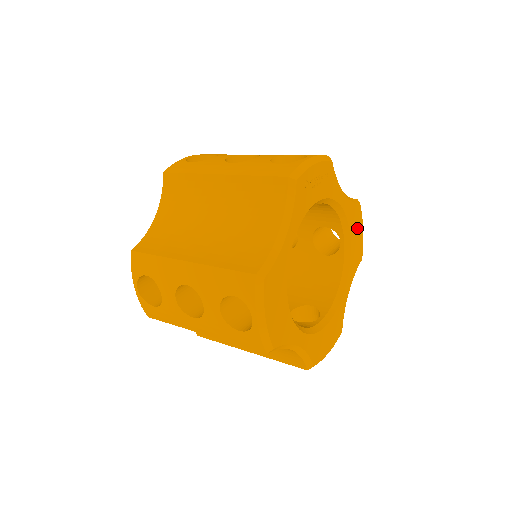
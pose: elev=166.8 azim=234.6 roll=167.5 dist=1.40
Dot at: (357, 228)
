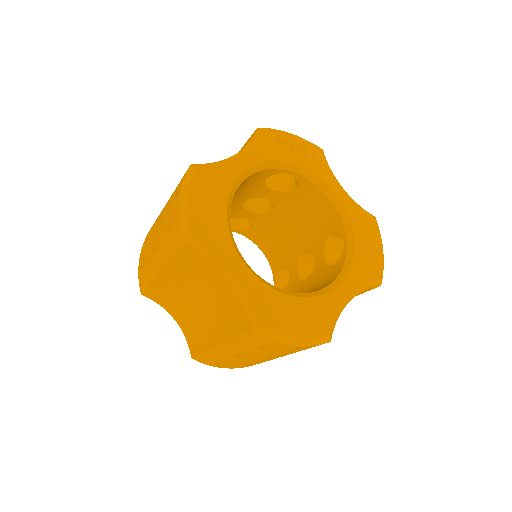
Dot at: (369, 237)
